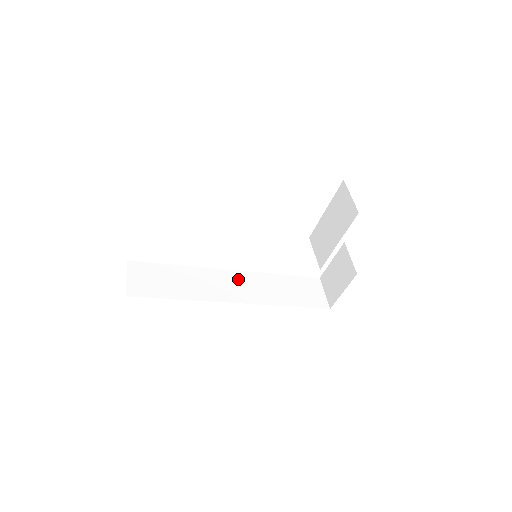
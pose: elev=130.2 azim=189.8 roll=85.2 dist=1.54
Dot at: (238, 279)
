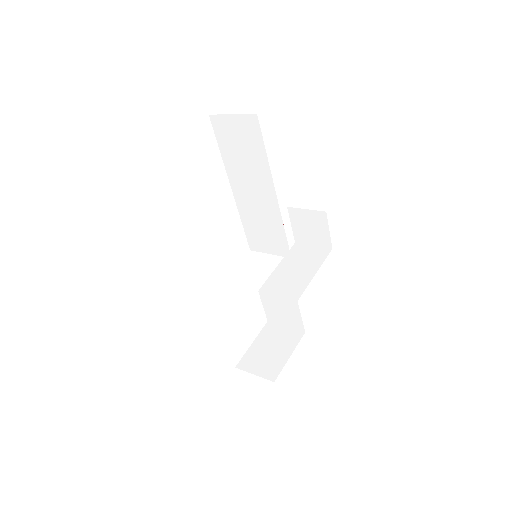
Dot at: occluded
